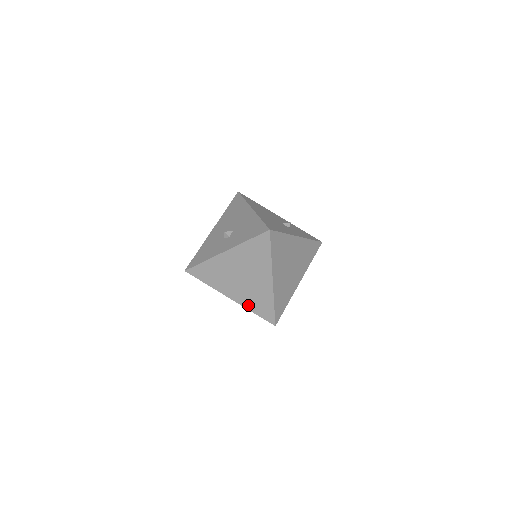
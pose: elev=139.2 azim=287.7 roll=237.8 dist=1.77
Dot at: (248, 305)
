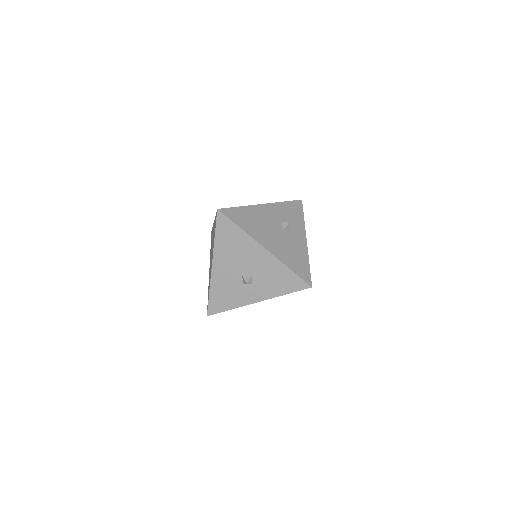
Dot at: occluded
